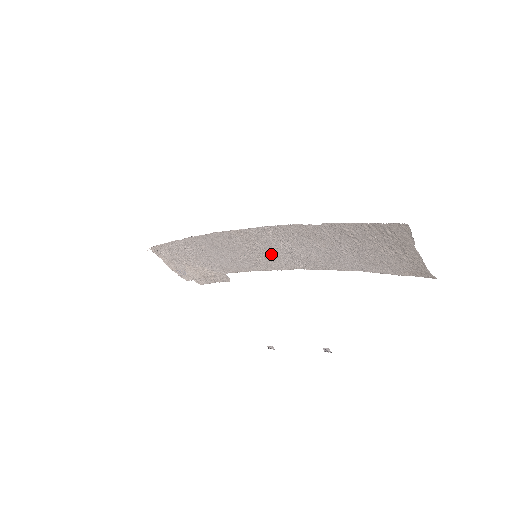
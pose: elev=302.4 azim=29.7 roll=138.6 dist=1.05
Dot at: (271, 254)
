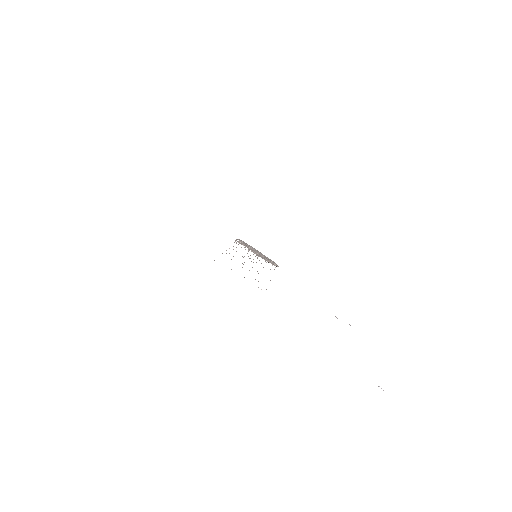
Dot at: occluded
